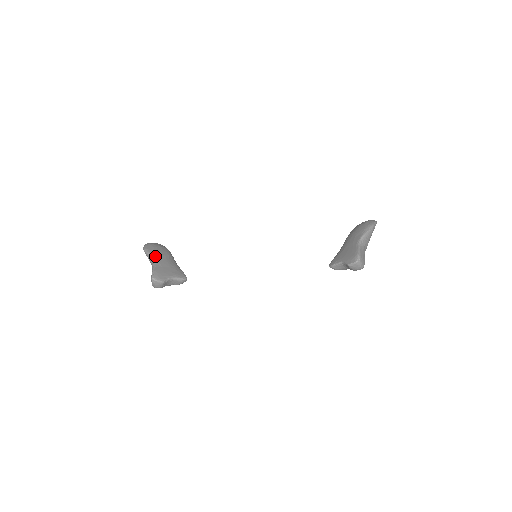
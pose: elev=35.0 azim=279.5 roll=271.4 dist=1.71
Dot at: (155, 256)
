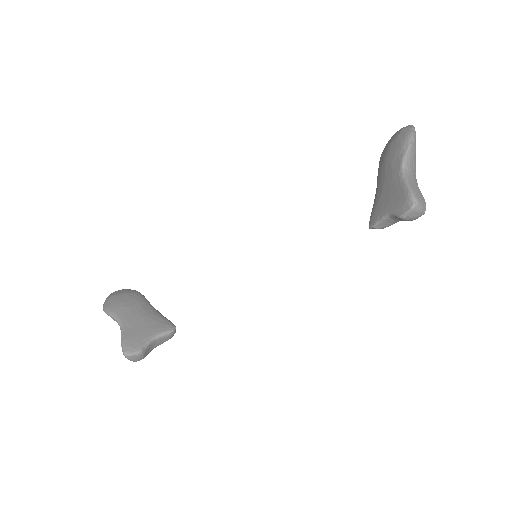
Dot at: (119, 315)
